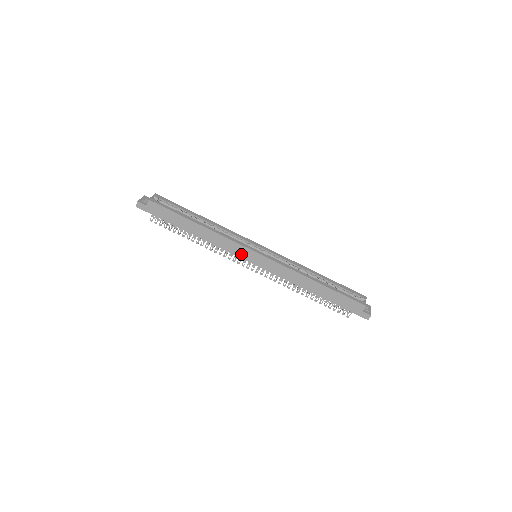
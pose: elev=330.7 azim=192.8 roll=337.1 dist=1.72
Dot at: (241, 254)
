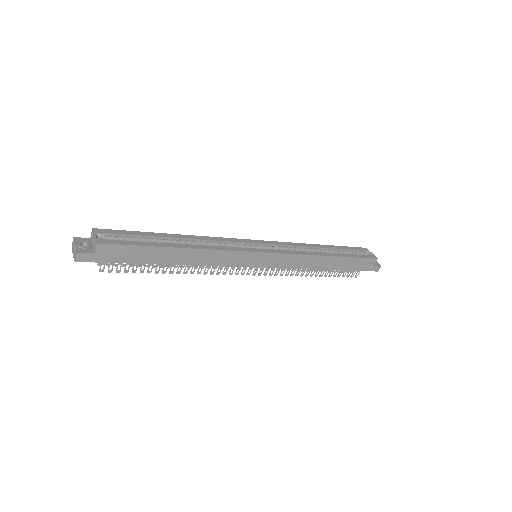
Dot at: (244, 262)
